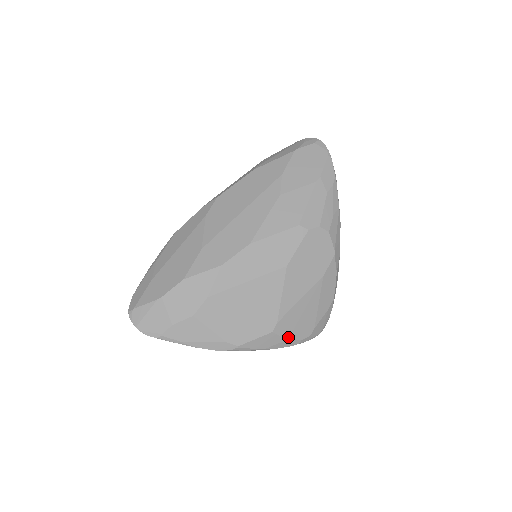
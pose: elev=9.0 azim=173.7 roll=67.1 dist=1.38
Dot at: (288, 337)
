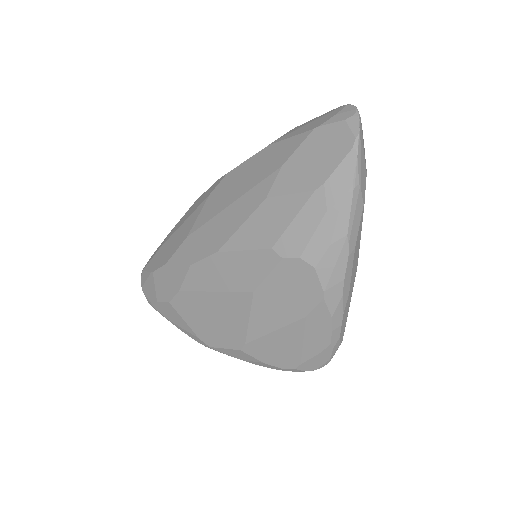
Dot at: (263, 361)
